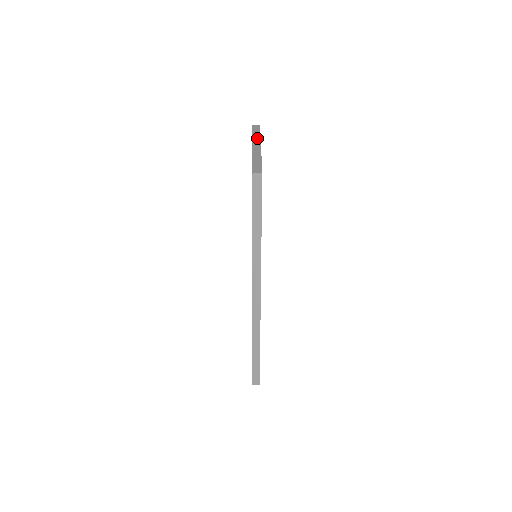
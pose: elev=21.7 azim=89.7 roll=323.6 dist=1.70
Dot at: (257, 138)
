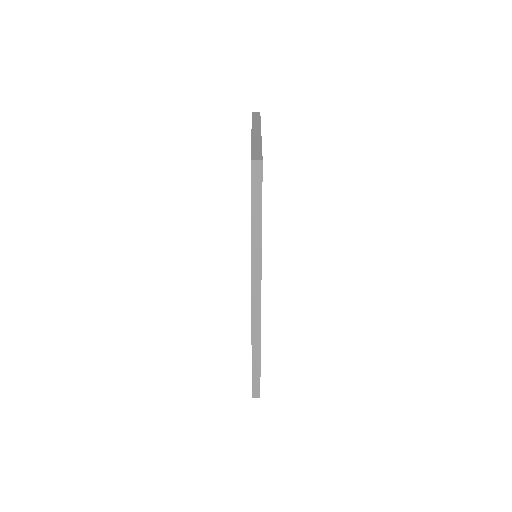
Dot at: (257, 125)
